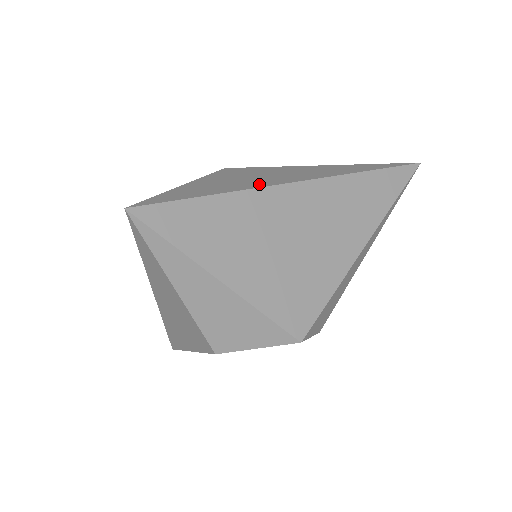
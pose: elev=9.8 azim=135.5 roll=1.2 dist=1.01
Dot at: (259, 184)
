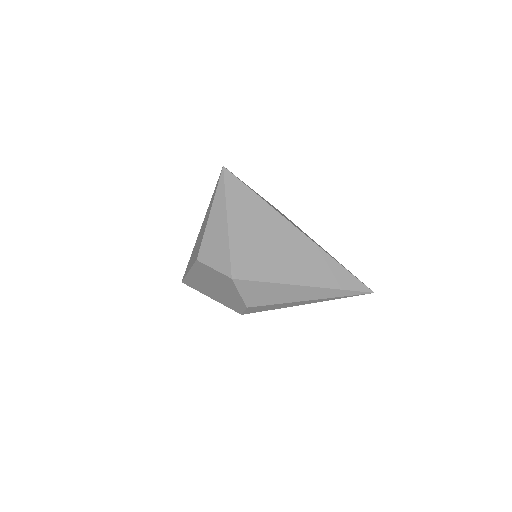
Dot at: occluded
